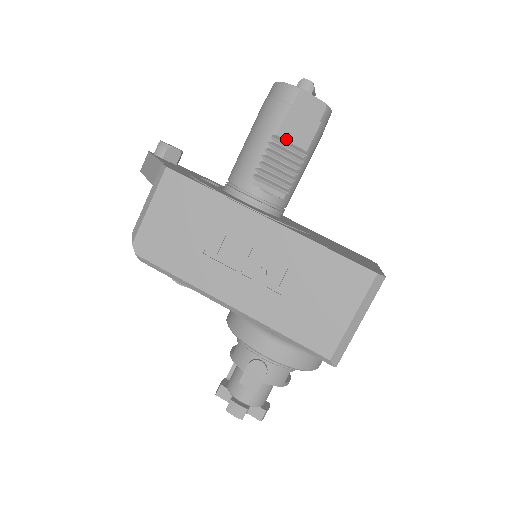
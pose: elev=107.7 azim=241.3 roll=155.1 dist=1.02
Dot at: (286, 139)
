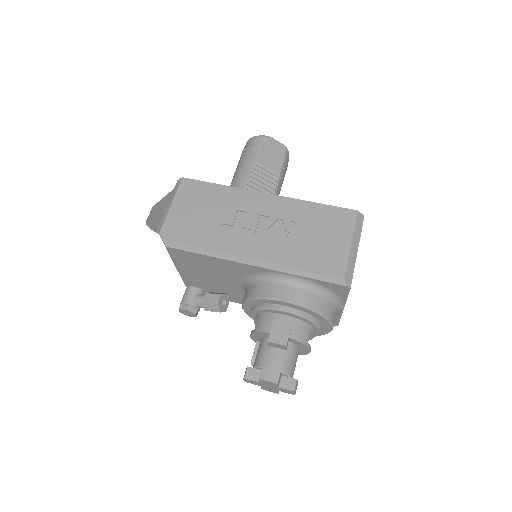
Dot at: (264, 165)
